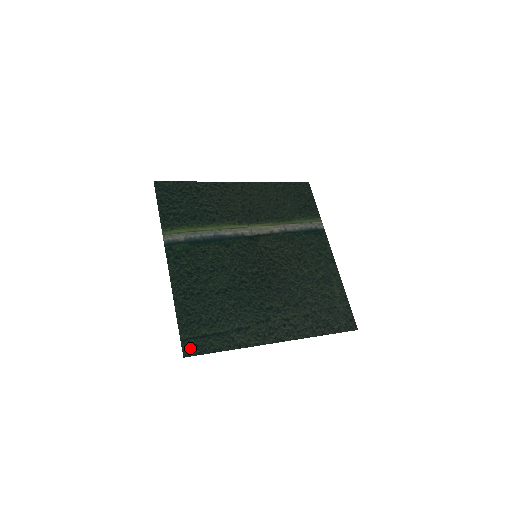
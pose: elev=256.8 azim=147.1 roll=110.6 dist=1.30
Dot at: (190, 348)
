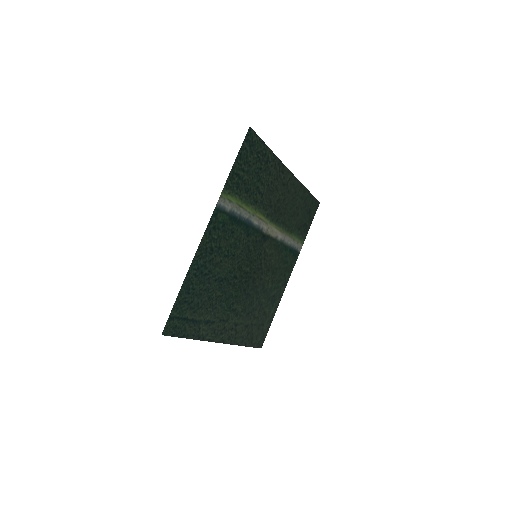
Dot at: (171, 327)
